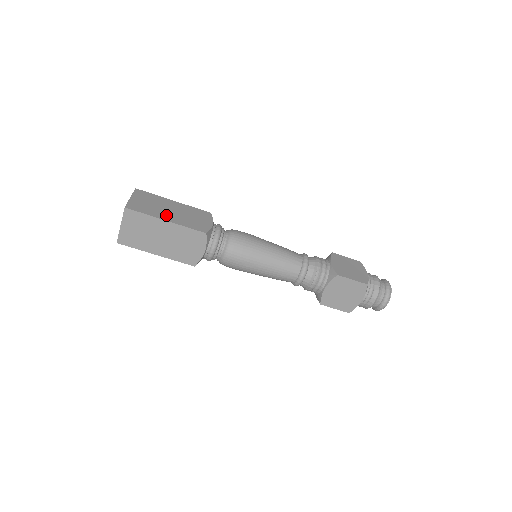
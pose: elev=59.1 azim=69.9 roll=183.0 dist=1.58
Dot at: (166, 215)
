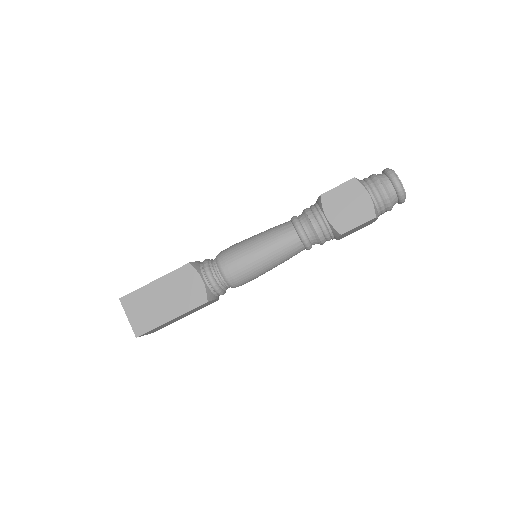
Dot at: occluded
